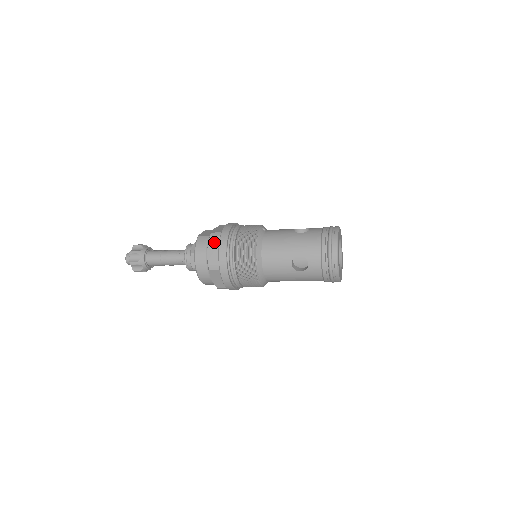
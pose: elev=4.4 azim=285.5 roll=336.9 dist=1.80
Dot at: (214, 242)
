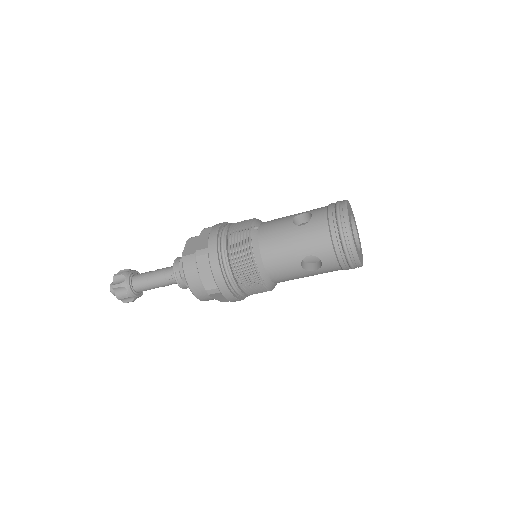
Dot at: (203, 262)
